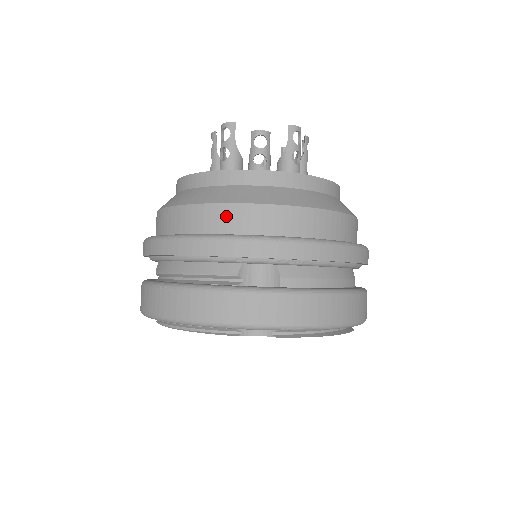
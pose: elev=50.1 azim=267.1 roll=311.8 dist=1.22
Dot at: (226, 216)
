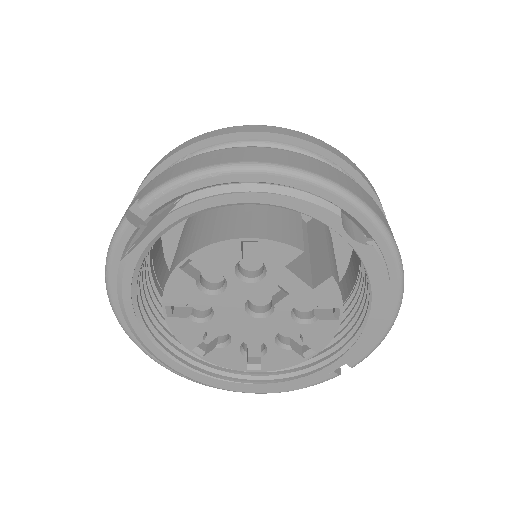
Dot at: occluded
